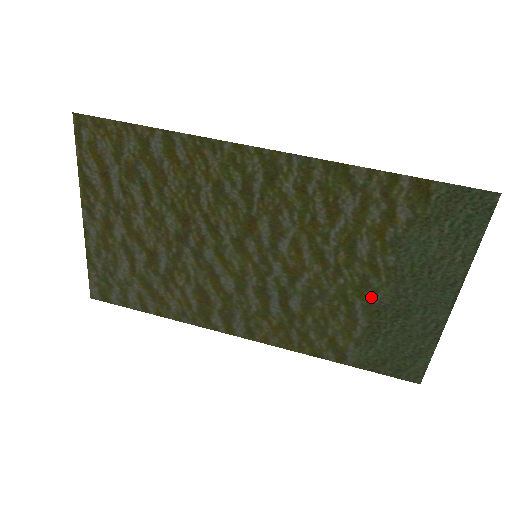
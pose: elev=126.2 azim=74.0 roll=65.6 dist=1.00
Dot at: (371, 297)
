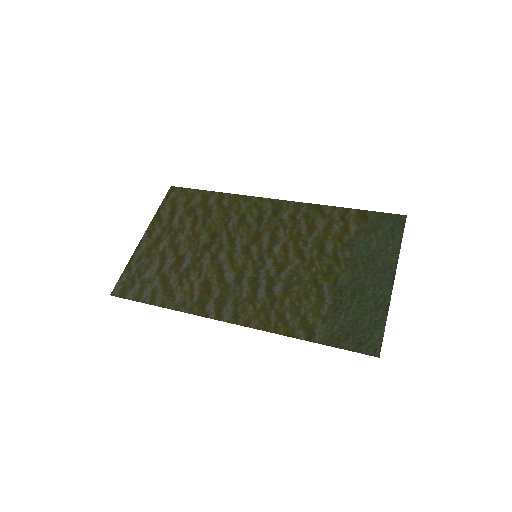
Dot at: (335, 280)
